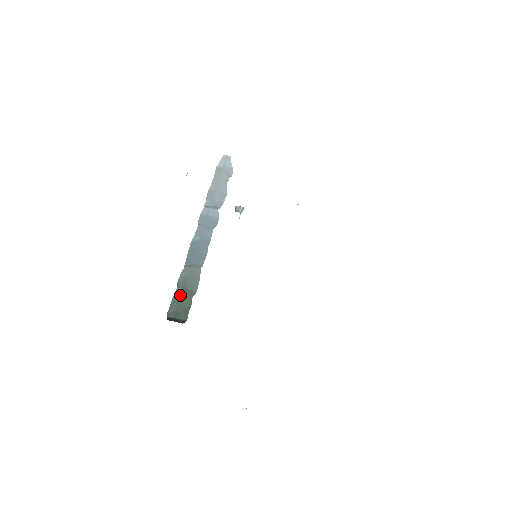
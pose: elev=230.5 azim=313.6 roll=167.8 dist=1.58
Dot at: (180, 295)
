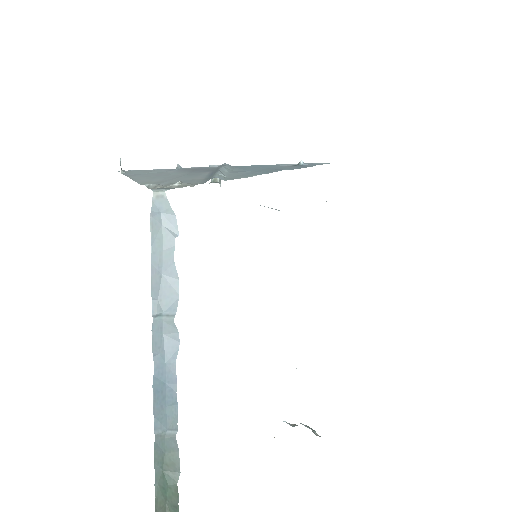
Dot at: (162, 483)
